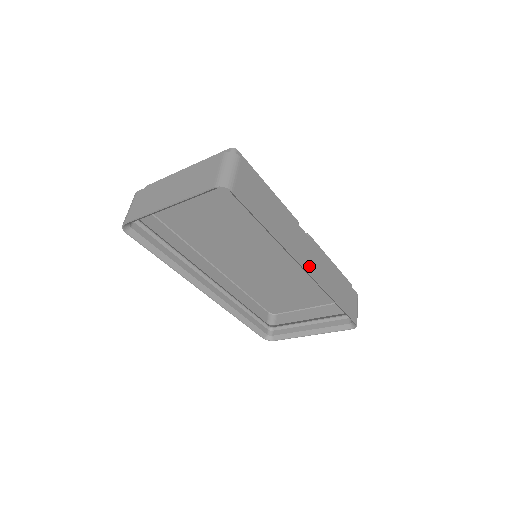
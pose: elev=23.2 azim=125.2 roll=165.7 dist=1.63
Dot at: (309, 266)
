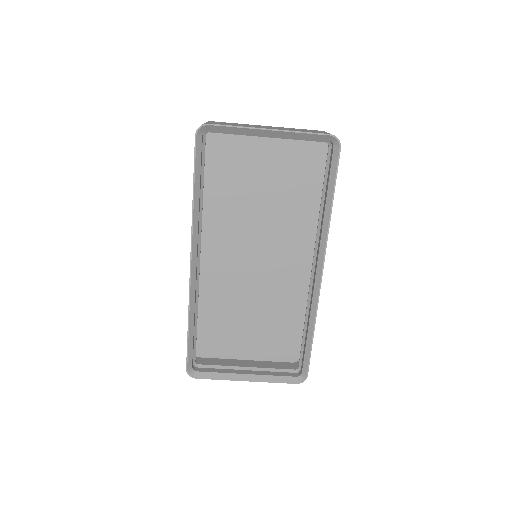
Dot at: occluded
